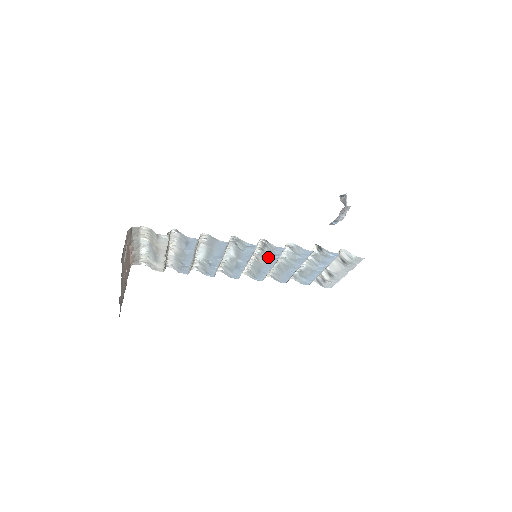
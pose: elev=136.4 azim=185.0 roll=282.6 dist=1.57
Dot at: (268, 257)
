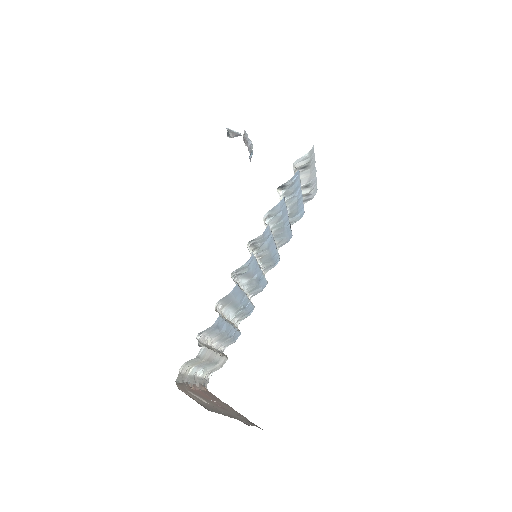
Dot at: (266, 245)
